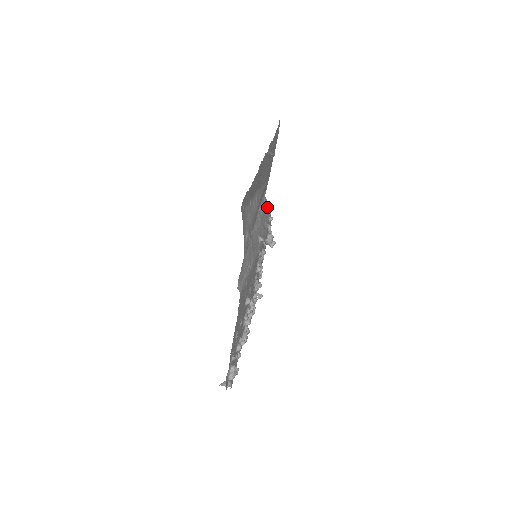
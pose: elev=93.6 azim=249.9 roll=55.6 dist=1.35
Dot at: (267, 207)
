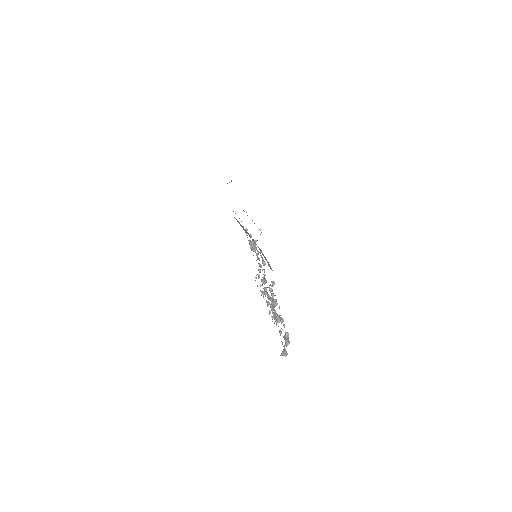
Dot at: occluded
